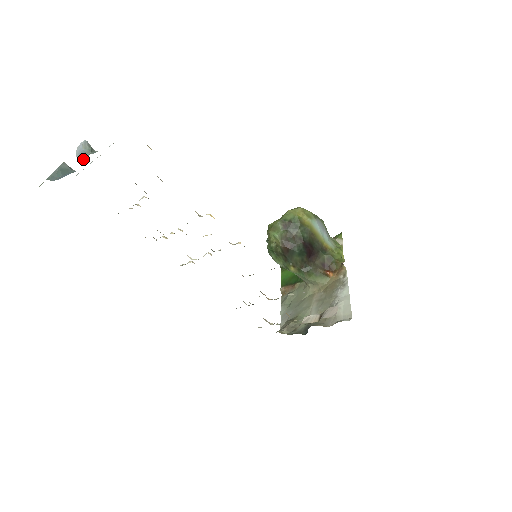
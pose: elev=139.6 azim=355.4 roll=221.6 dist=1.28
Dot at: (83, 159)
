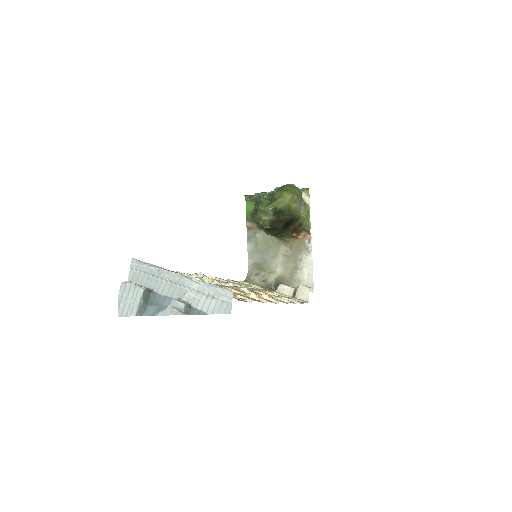
Dot at: (178, 311)
